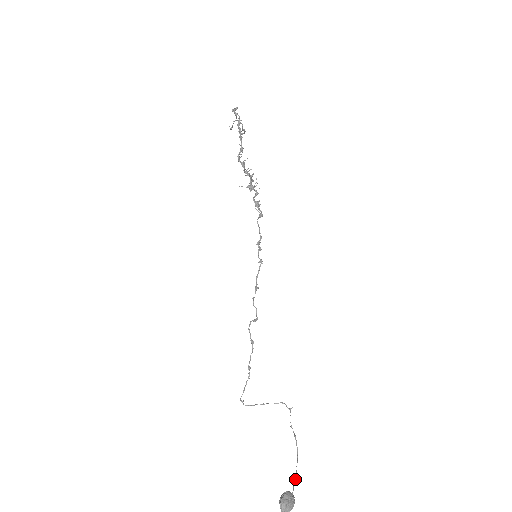
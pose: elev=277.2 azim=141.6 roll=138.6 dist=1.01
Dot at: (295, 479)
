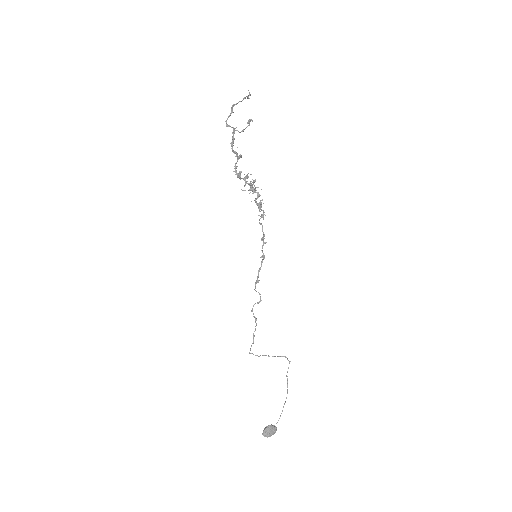
Dot at: (280, 415)
